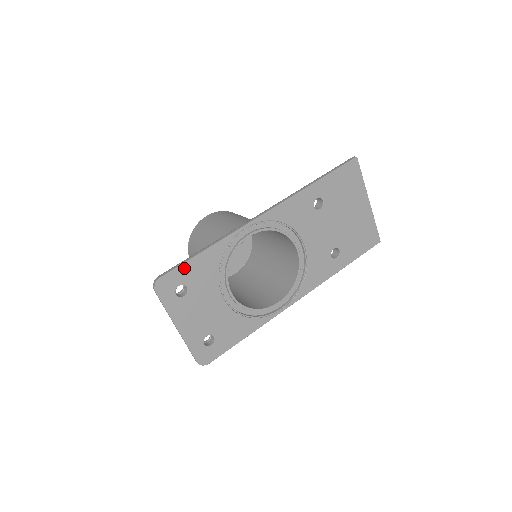
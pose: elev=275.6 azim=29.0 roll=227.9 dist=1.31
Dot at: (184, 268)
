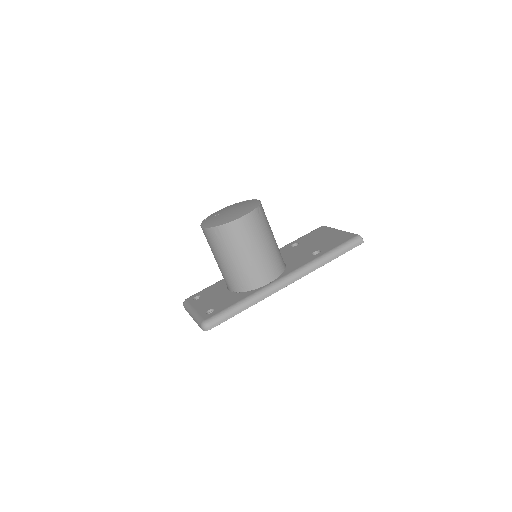
Dot at: (227, 319)
